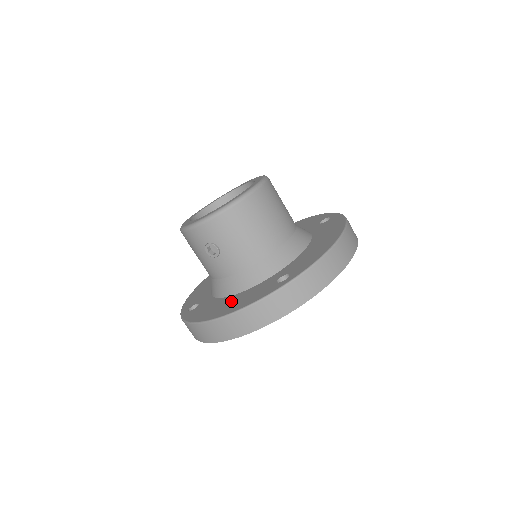
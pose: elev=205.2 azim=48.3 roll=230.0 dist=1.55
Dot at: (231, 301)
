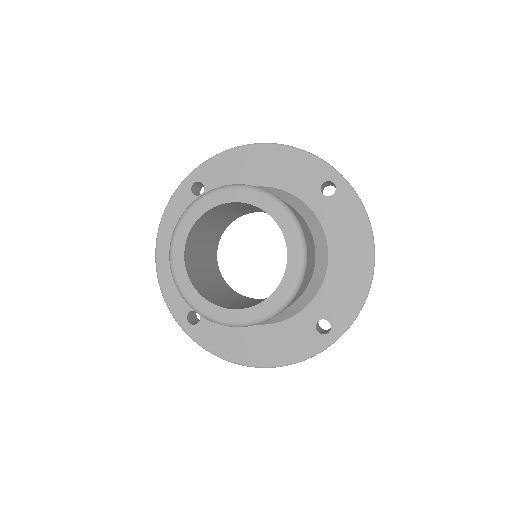
Dot at: (262, 339)
